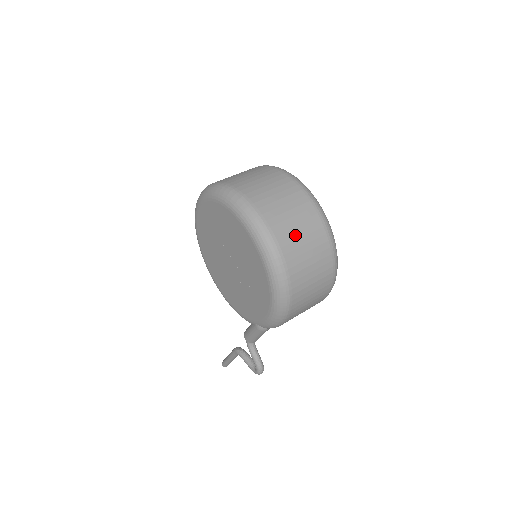
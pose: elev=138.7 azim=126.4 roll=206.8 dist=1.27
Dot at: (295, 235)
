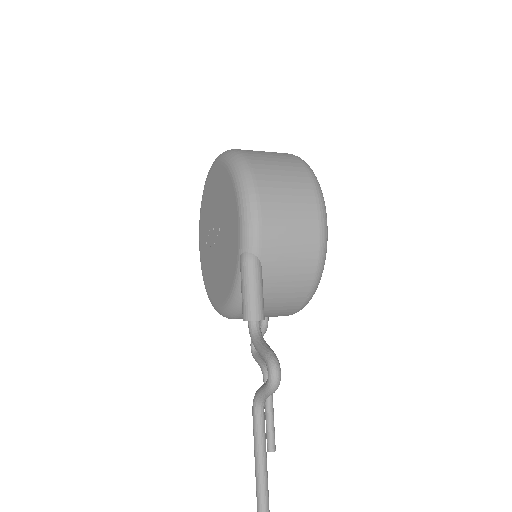
Dot at: occluded
